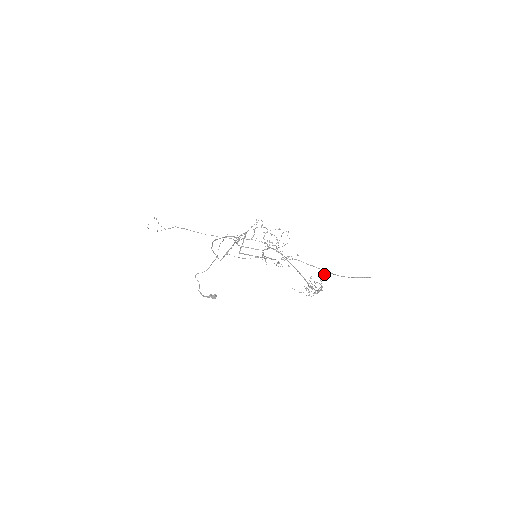
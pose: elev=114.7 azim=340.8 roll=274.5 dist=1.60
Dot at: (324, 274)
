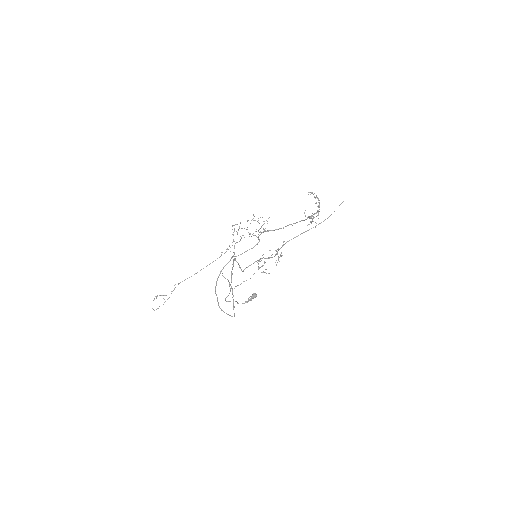
Dot at: occluded
